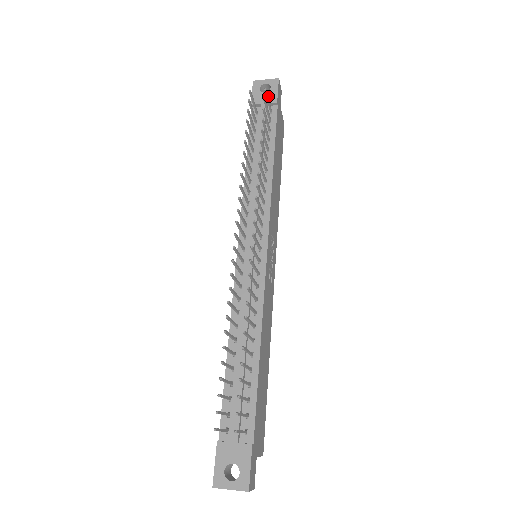
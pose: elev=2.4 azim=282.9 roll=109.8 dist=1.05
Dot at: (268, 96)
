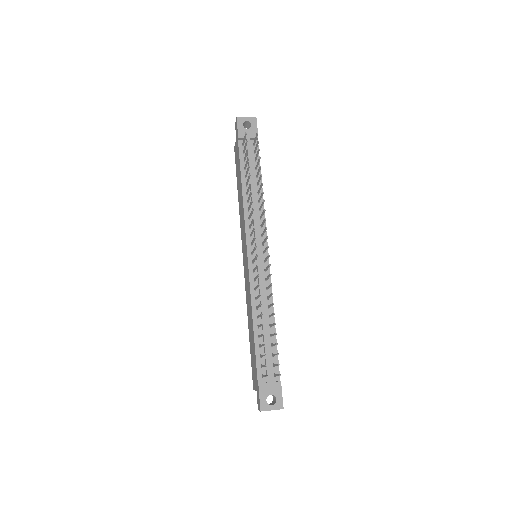
Dot at: (251, 132)
